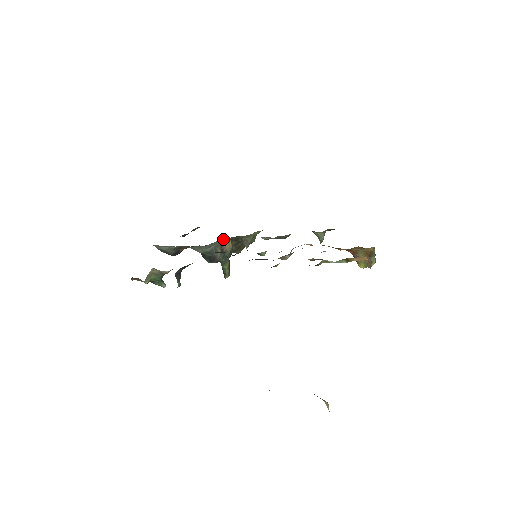
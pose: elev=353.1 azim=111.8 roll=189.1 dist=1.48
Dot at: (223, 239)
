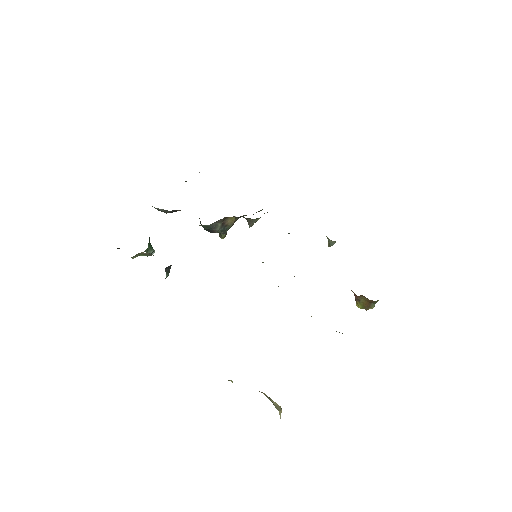
Dot at: occluded
